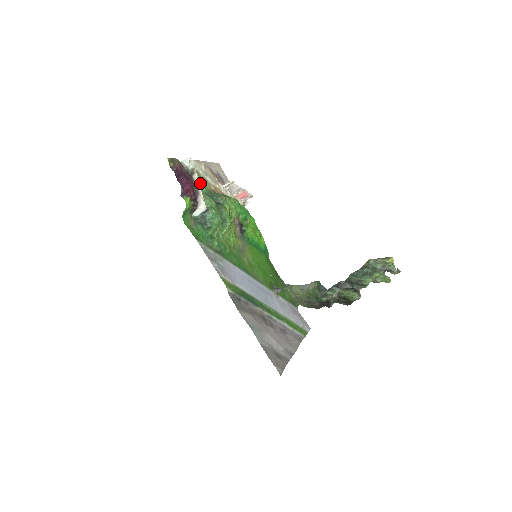
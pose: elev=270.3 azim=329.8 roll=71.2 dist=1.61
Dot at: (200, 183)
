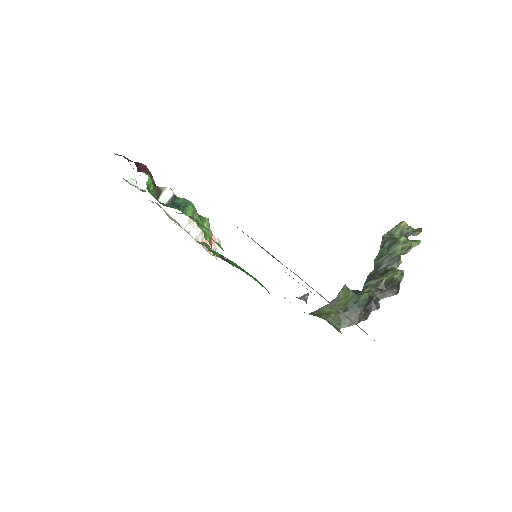
Dot at: occluded
